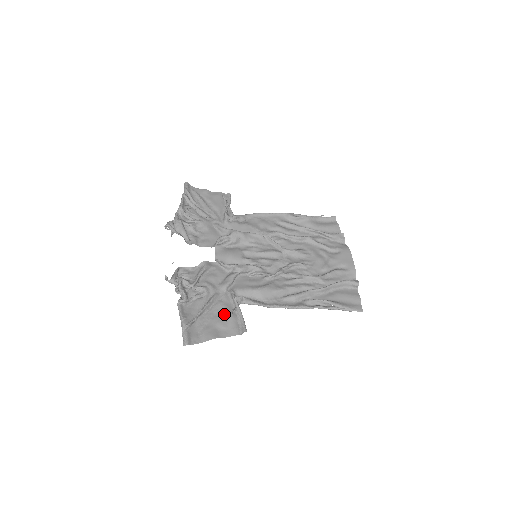
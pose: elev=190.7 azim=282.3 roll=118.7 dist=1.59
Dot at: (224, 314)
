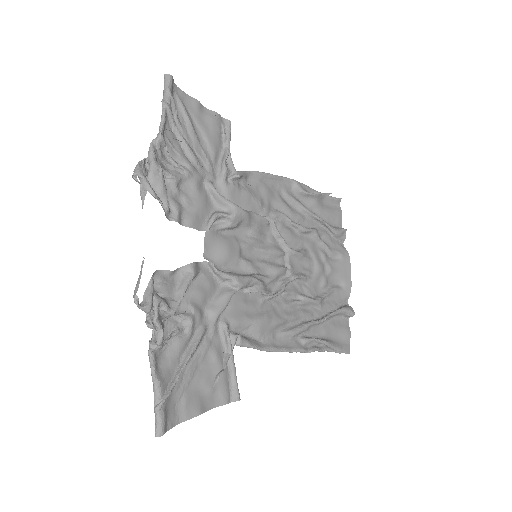
Dot at: (212, 366)
